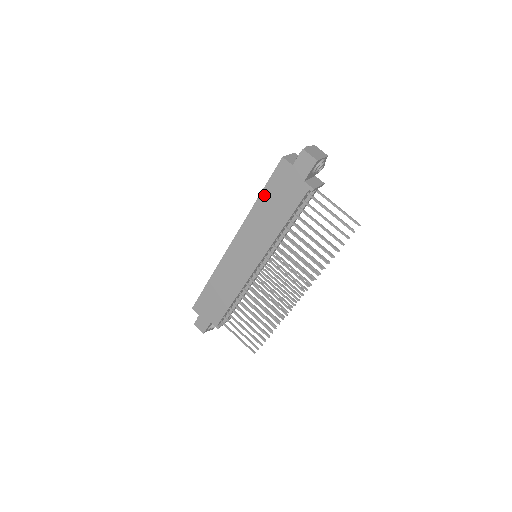
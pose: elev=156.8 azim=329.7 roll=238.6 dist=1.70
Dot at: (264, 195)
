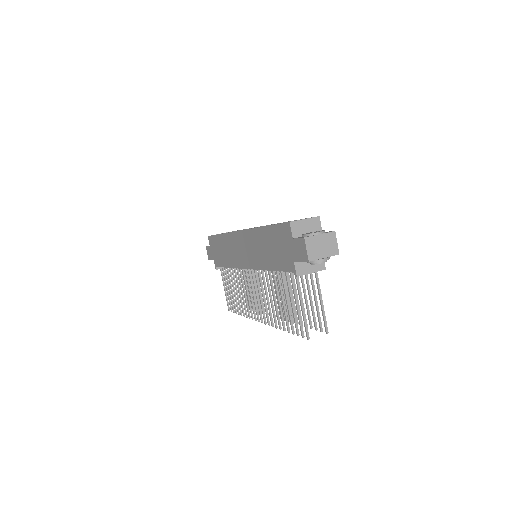
Dot at: (268, 231)
